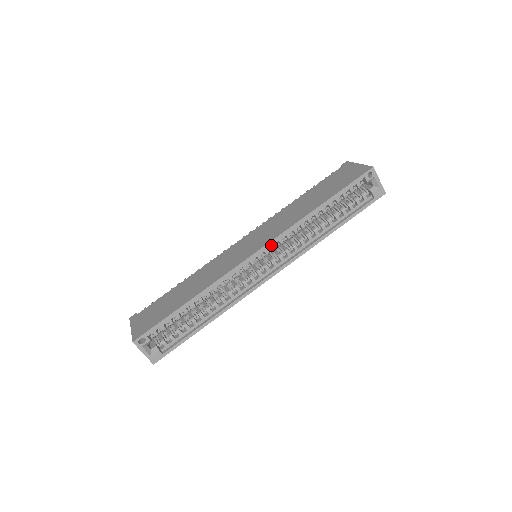
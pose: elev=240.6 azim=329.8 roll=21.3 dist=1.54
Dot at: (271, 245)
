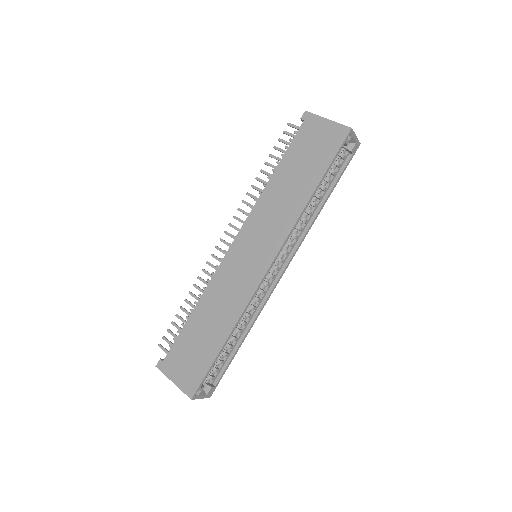
Dot at: occluded
